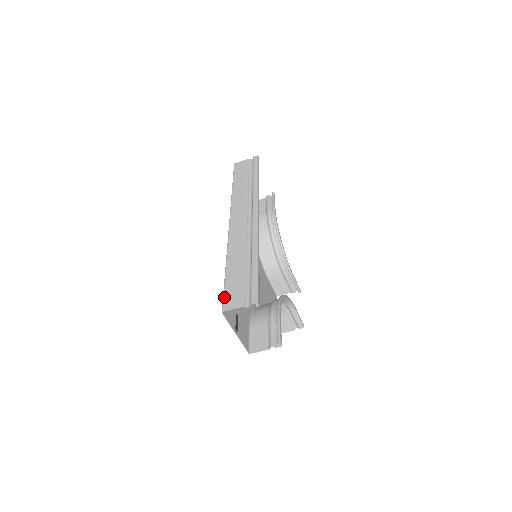
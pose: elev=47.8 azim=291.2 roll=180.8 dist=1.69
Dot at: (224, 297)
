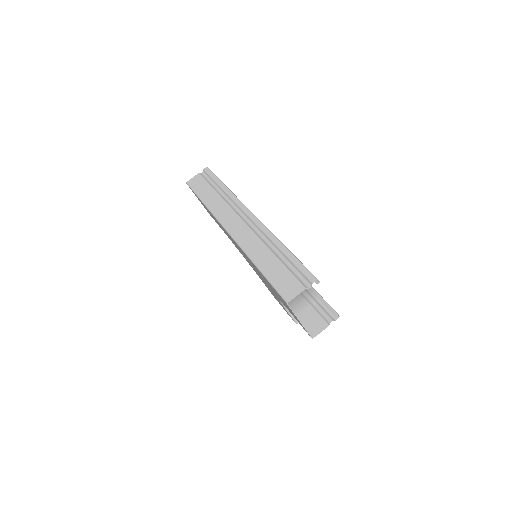
Dot at: (278, 290)
